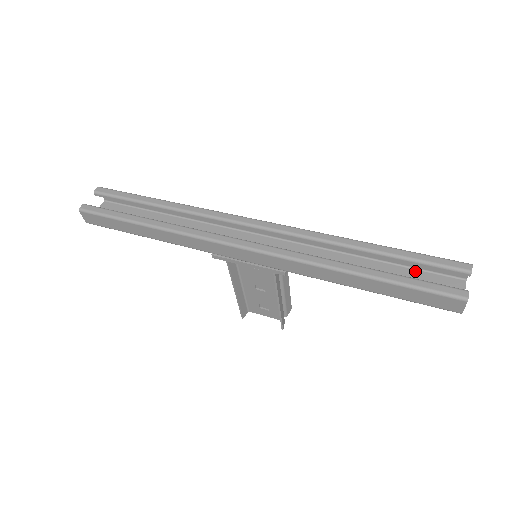
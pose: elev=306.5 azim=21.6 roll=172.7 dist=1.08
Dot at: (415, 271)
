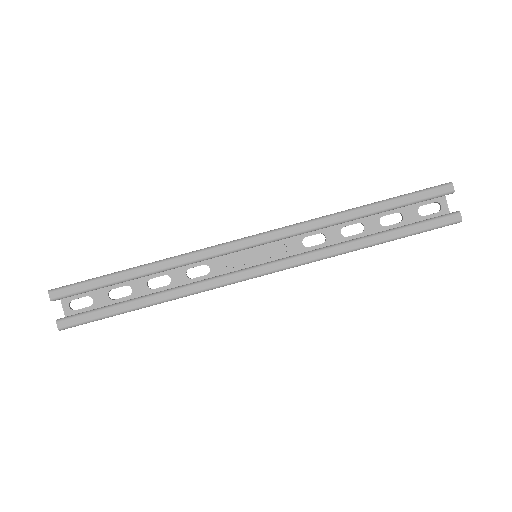
Dot at: occluded
